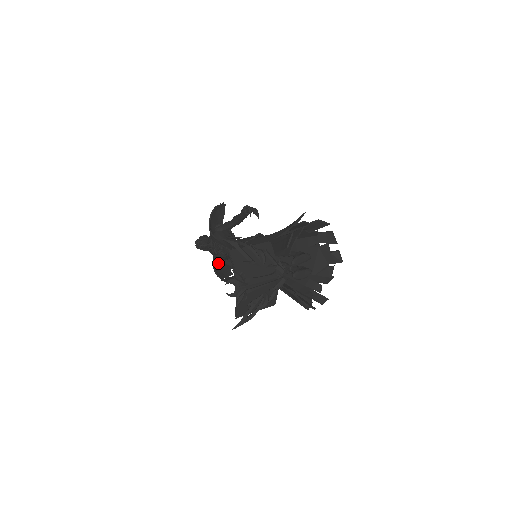
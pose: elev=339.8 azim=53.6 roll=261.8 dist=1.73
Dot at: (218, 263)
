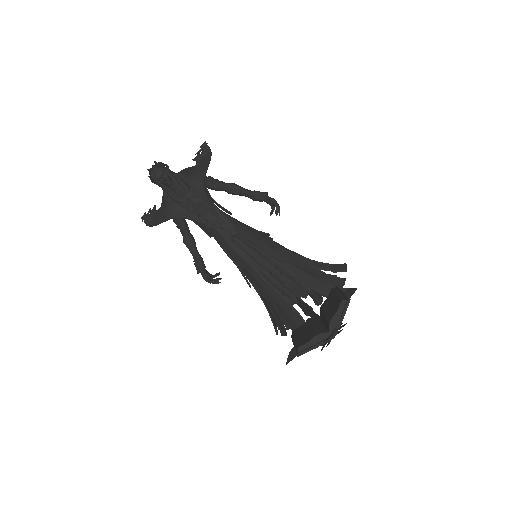
Dot at: occluded
